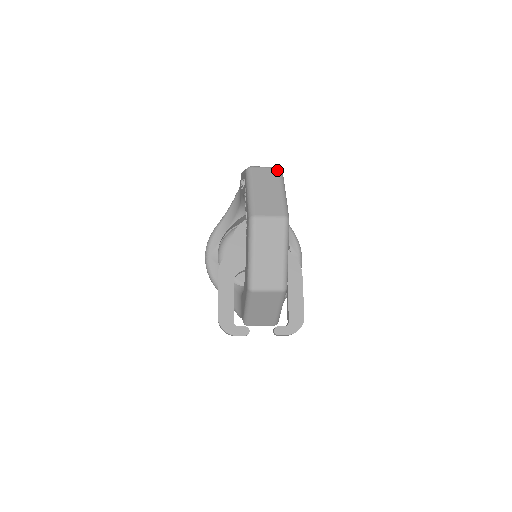
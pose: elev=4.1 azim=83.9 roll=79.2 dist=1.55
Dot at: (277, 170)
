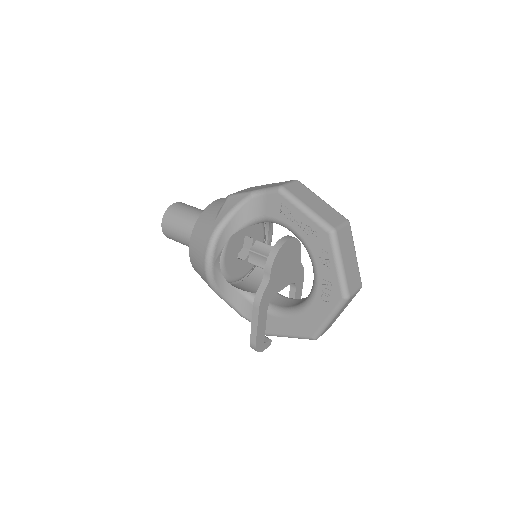
Dot at: (350, 227)
